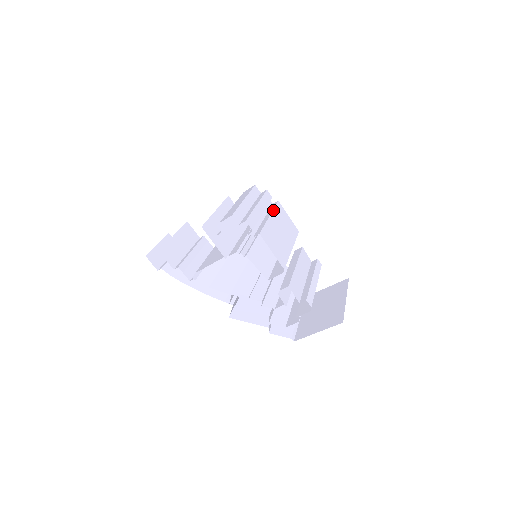
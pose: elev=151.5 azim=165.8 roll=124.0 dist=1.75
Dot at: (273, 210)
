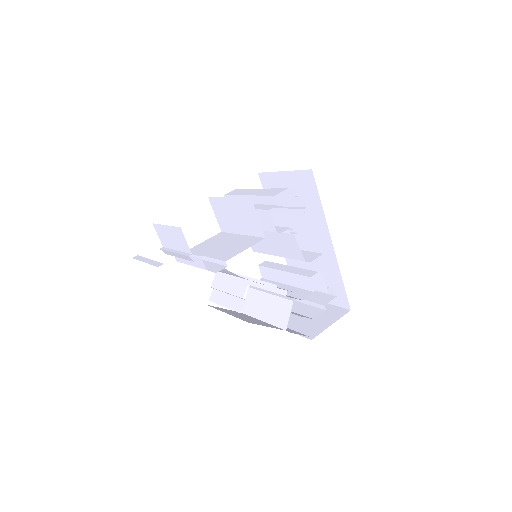
Dot at: occluded
